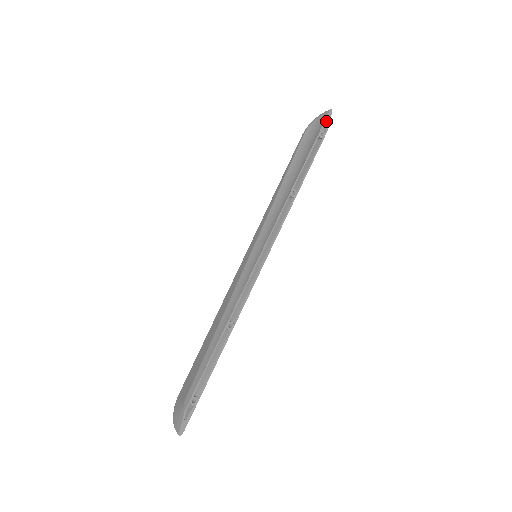
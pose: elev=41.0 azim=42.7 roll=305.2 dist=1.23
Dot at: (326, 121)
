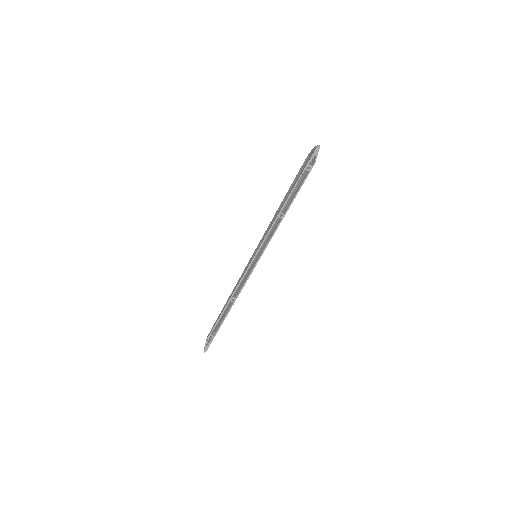
Dot at: (313, 156)
